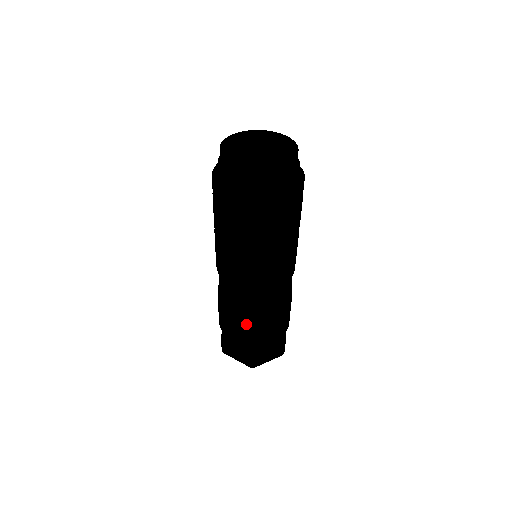
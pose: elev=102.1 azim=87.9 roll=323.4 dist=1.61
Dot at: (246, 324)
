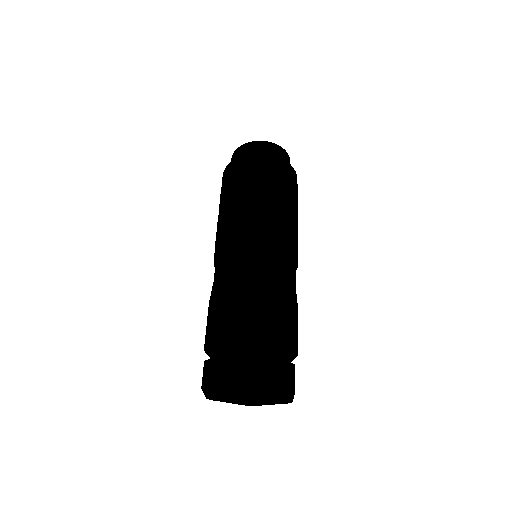
Dot at: (243, 293)
